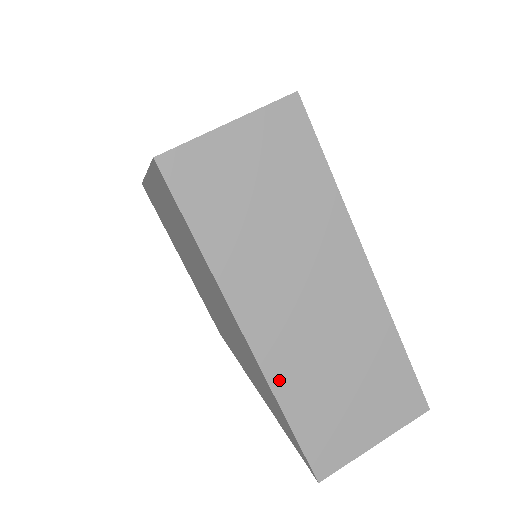
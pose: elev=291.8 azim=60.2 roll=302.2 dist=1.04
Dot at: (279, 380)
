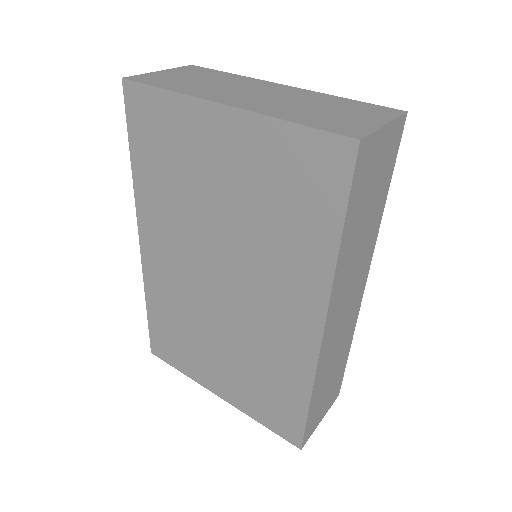
Dot at: (267, 112)
